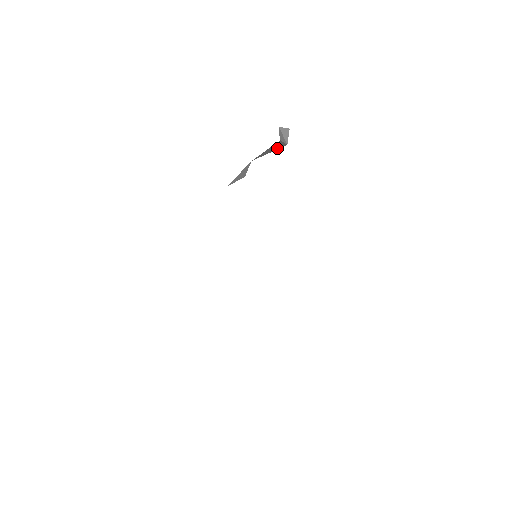
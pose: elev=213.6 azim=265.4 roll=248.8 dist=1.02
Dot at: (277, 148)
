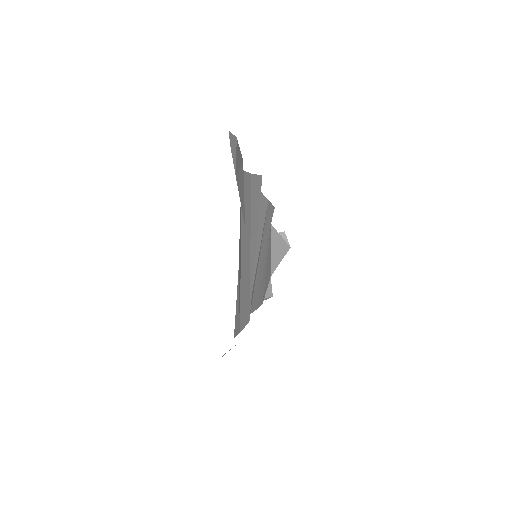
Dot at: (283, 252)
